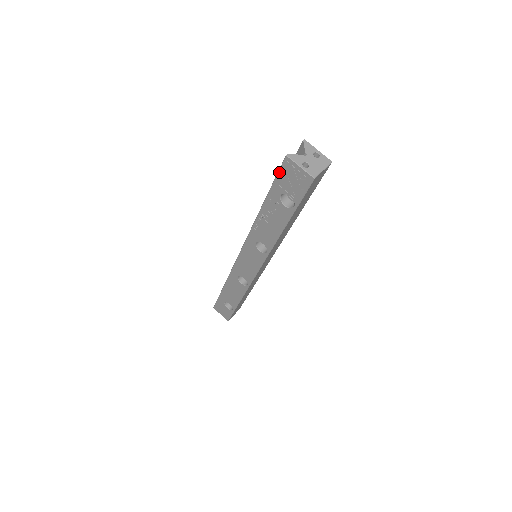
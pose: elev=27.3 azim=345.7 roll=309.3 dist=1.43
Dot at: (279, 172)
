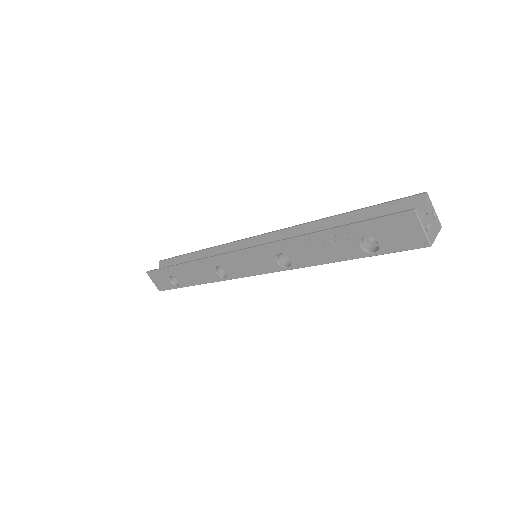
Dot at: (387, 217)
